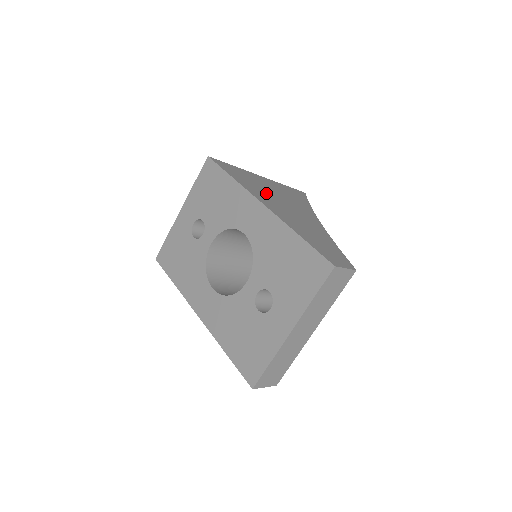
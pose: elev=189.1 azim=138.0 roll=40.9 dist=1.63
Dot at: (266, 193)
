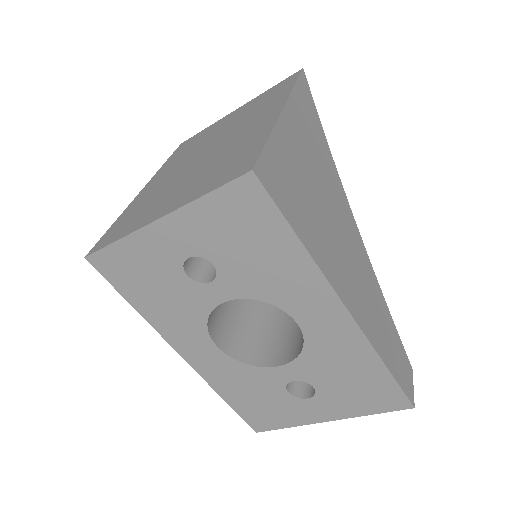
Dot at: (324, 227)
